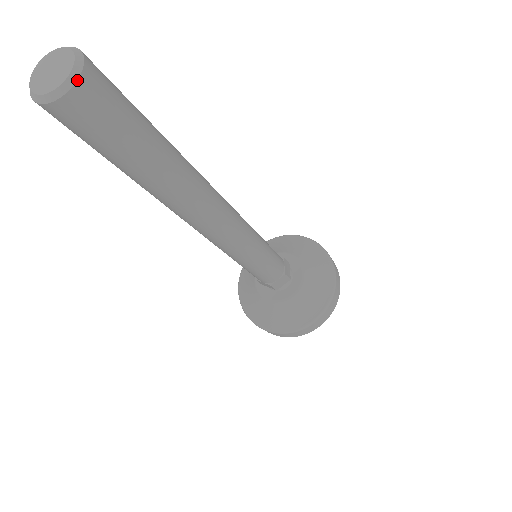
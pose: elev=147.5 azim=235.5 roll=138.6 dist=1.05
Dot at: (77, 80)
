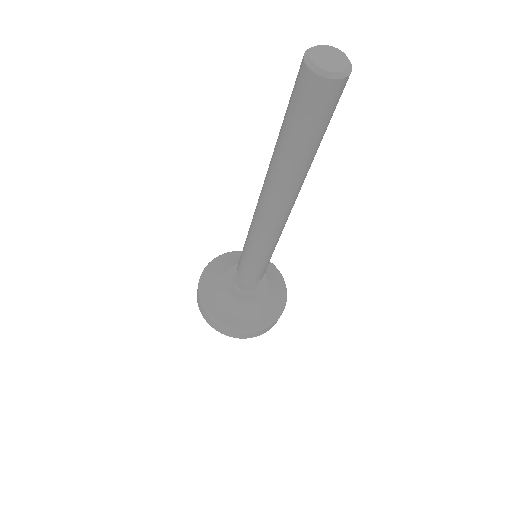
Dot at: (351, 64)
